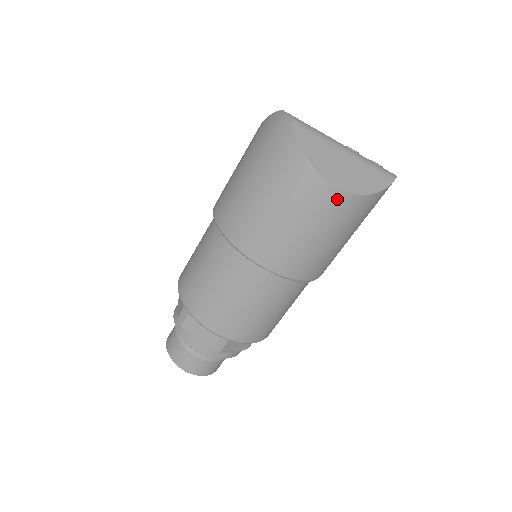
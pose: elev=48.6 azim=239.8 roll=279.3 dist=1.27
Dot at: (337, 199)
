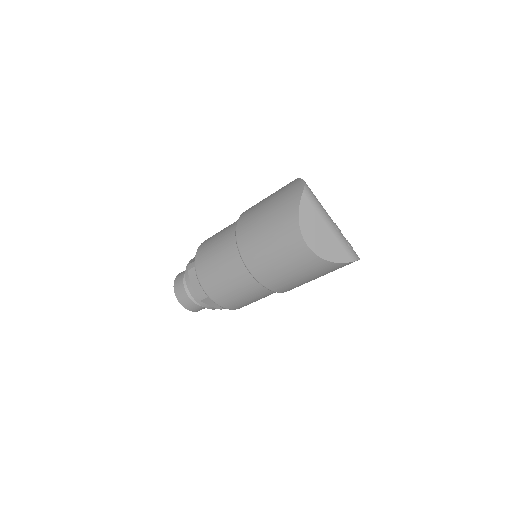
Dot at: (305, 252)
